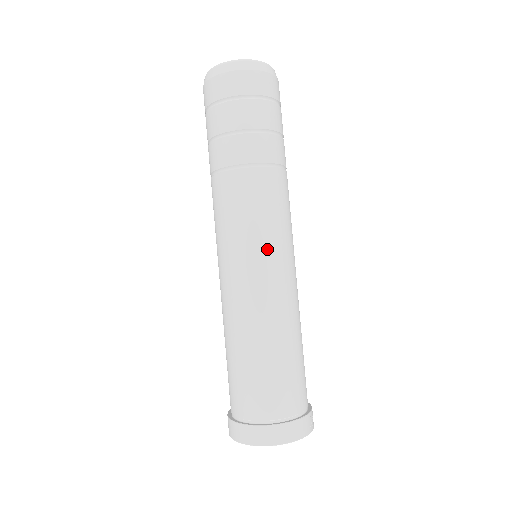
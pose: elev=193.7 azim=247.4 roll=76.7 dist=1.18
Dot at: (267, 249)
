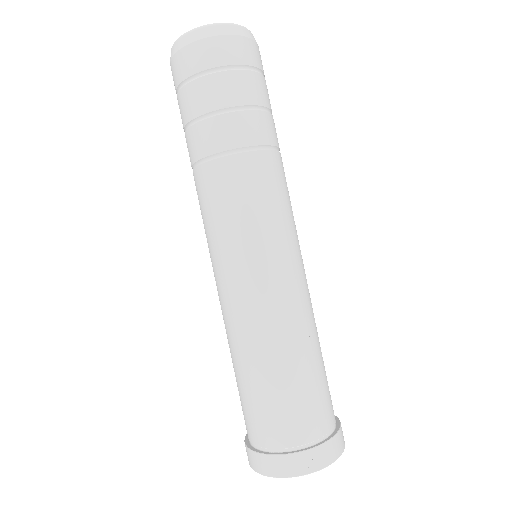
Dot at: (223, 257)
